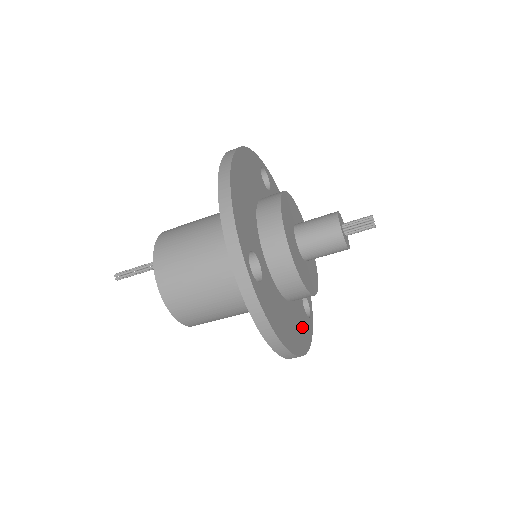
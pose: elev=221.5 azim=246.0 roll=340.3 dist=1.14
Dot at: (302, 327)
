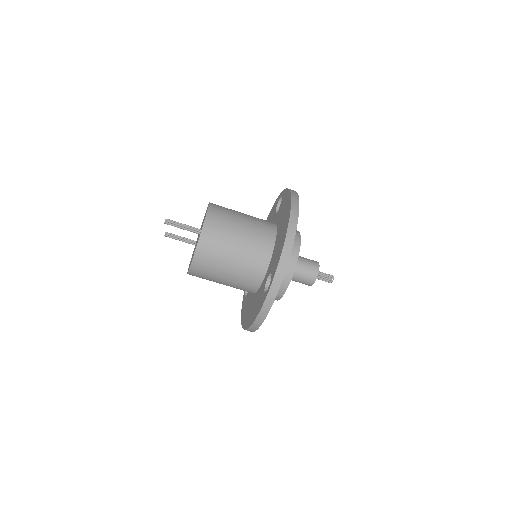
Dot at: occluded
